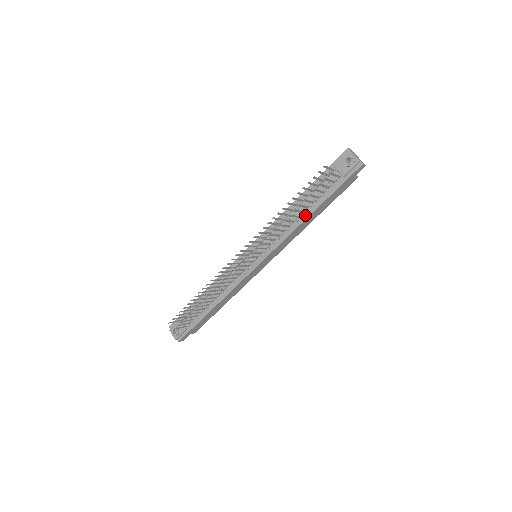
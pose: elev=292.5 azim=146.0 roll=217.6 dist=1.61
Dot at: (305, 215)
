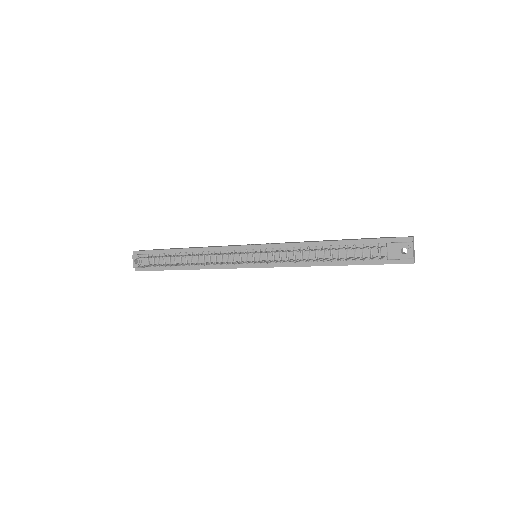
Dot at: (327, 262)
